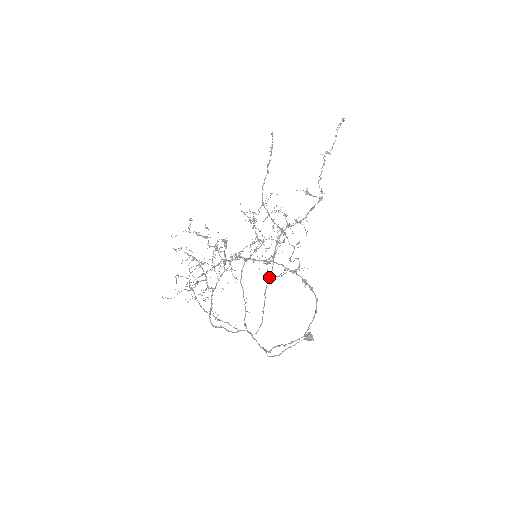
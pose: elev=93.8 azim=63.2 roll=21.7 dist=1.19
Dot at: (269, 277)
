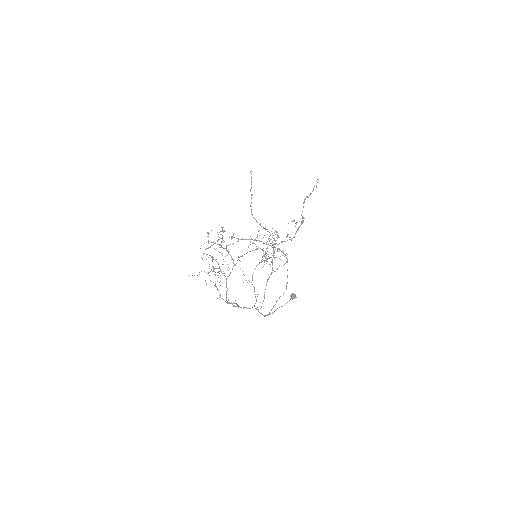
Dot at: (270, 274)
